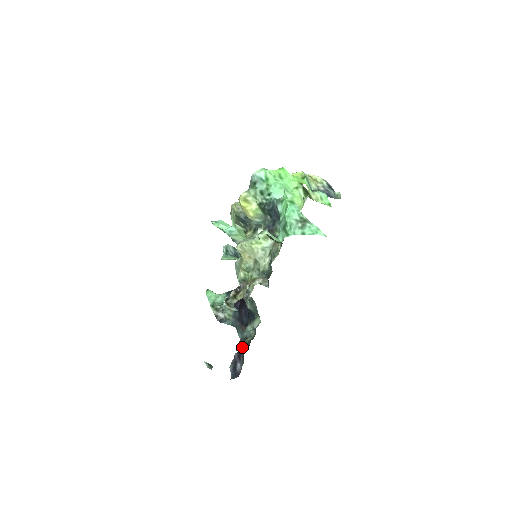
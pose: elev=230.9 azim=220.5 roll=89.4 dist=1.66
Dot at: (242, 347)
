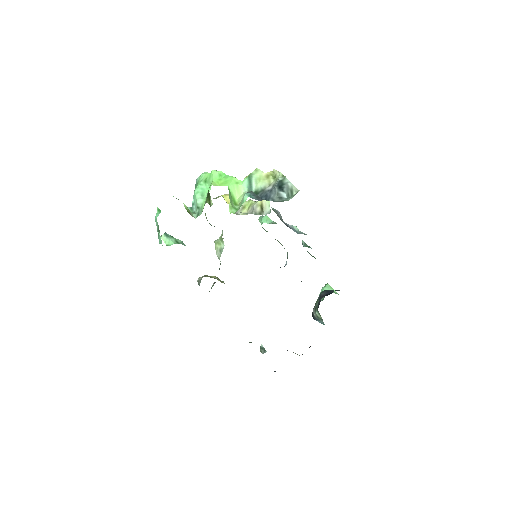
Dot at: occluded
